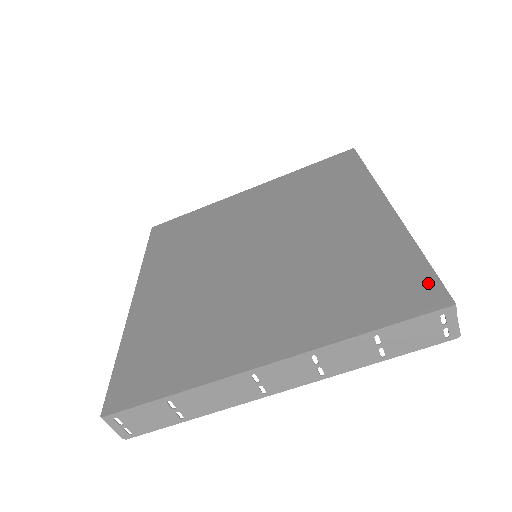
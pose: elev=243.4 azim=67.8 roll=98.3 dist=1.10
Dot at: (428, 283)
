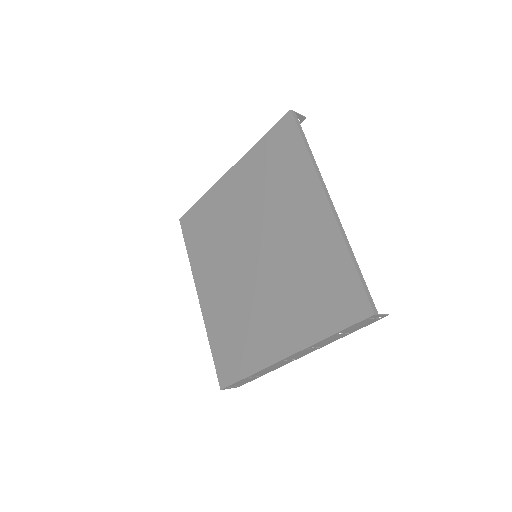
Dot at: (359, 294)
